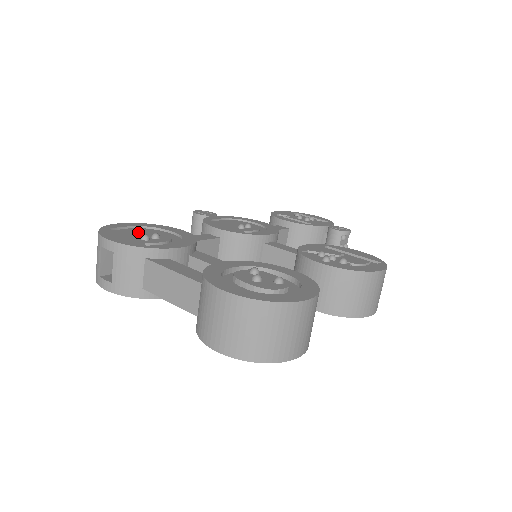
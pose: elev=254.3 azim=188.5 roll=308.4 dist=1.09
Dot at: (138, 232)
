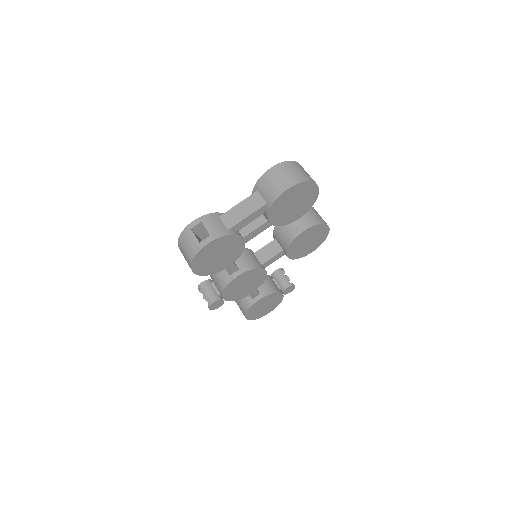
Dot at: occluded
